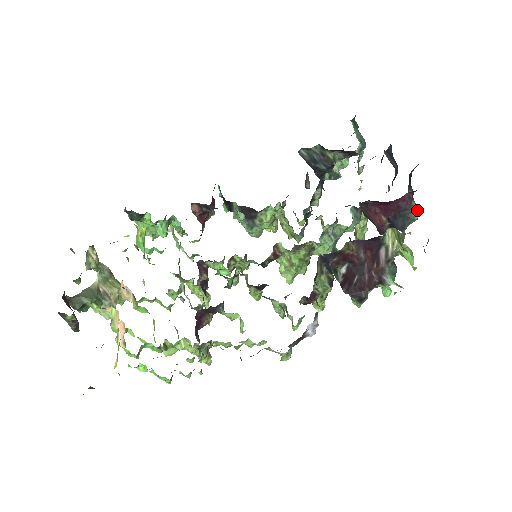
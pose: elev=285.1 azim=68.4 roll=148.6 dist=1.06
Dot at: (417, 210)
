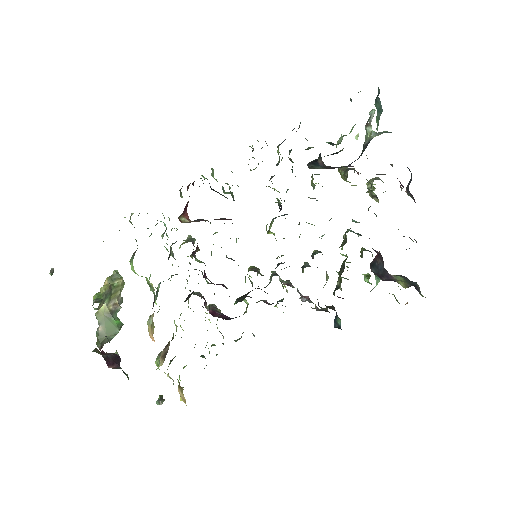
Dot at: occluded
